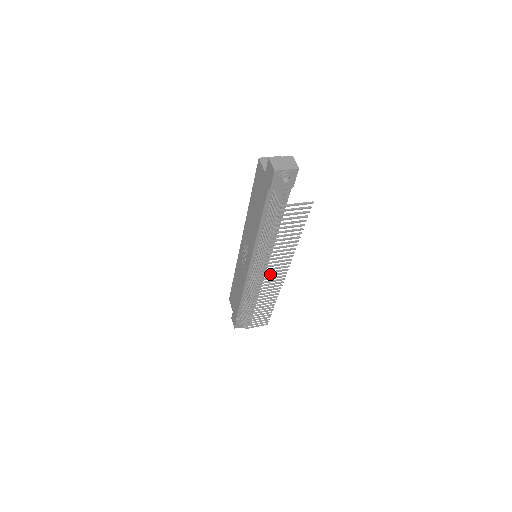
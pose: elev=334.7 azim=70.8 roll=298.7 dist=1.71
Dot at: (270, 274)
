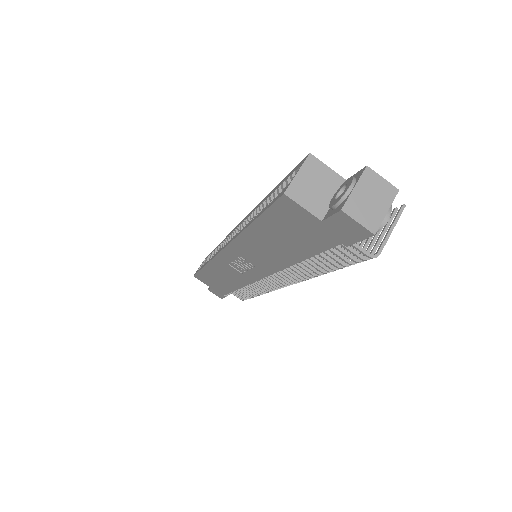
Dot at: occluded
